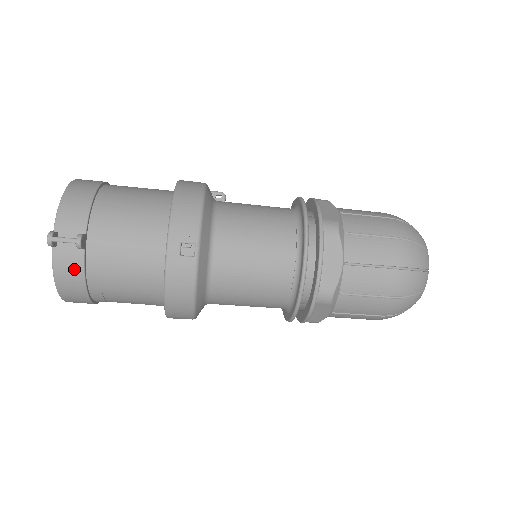
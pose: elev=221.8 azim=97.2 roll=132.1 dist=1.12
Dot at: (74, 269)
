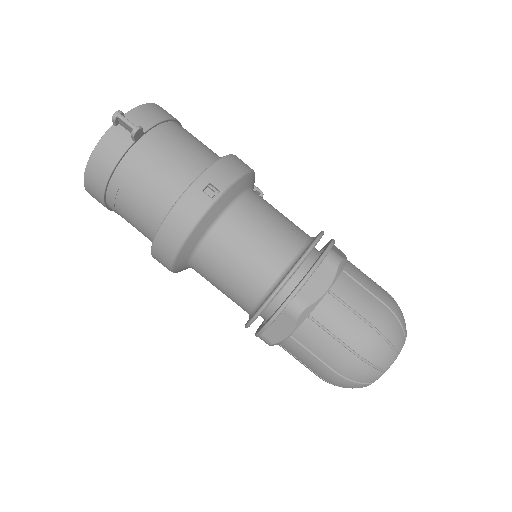
Dot at: (115, 151)
